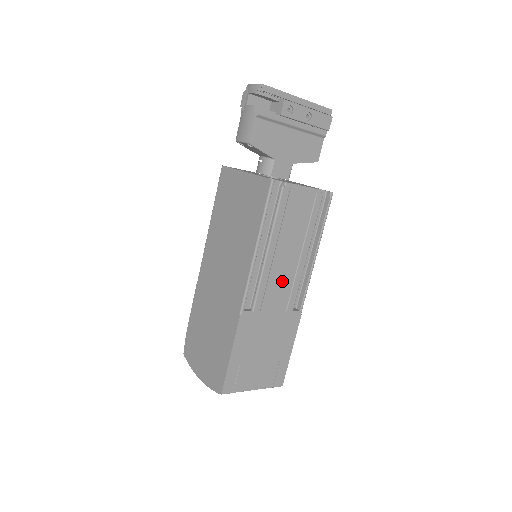
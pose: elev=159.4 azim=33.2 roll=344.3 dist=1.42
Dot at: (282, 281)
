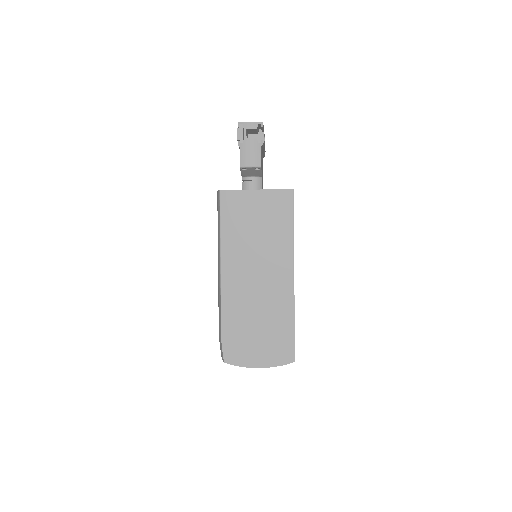
Dot at: occluded
